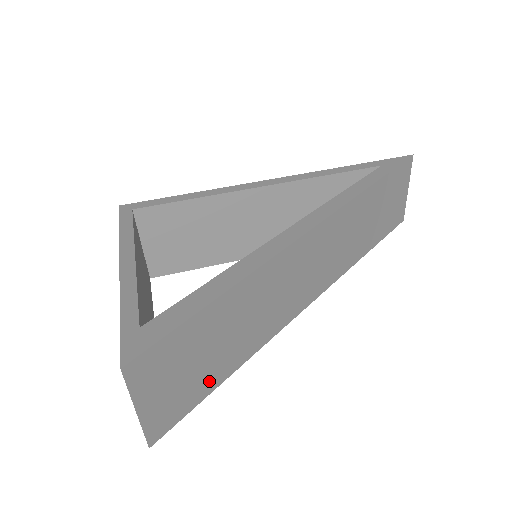
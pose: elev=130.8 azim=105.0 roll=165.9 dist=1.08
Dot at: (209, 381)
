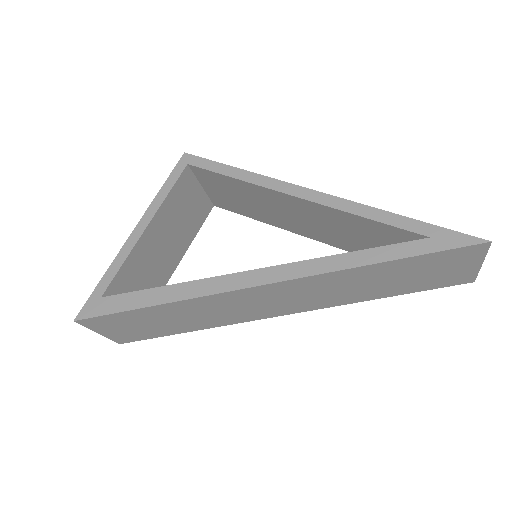
Dot at: (163, 332)
